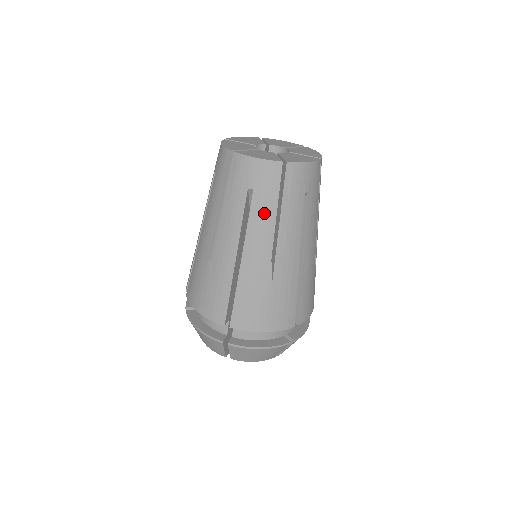
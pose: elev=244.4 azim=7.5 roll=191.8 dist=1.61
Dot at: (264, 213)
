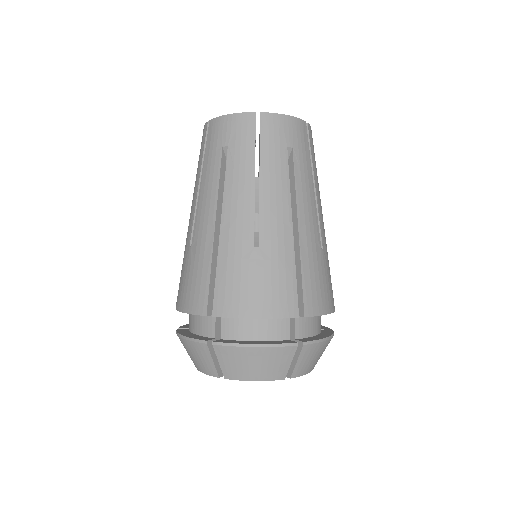
Dot at: (305, 173)
